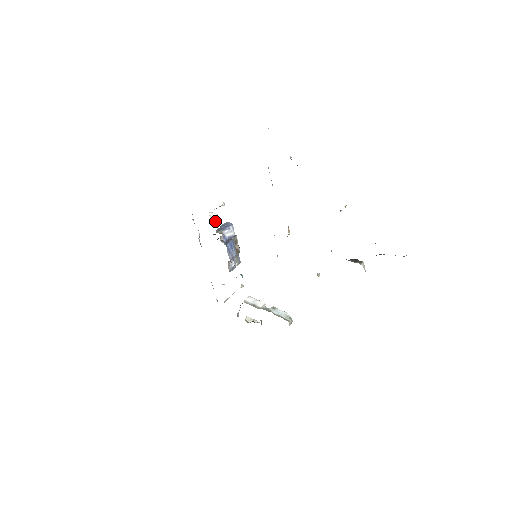
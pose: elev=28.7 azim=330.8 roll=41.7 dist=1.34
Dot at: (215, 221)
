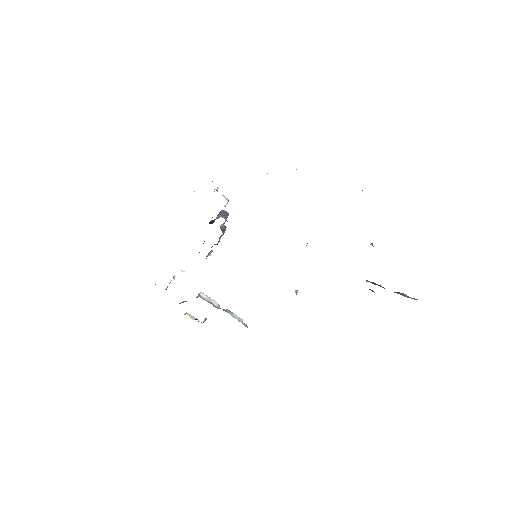
Dot at: (225, 205)
